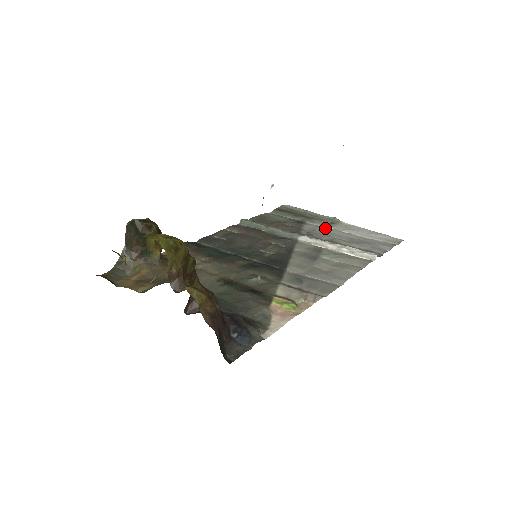
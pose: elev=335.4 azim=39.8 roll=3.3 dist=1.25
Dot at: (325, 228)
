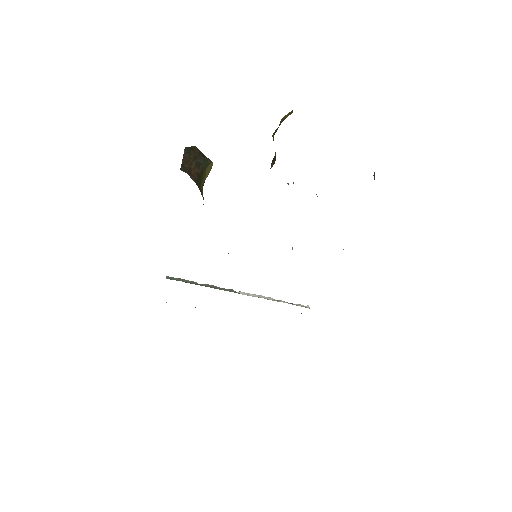
Dot at: occluded
